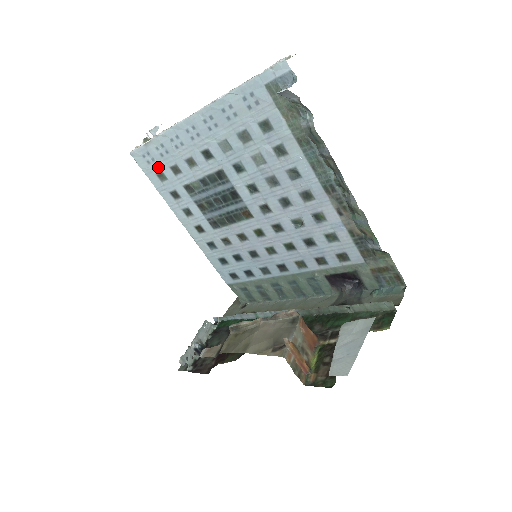
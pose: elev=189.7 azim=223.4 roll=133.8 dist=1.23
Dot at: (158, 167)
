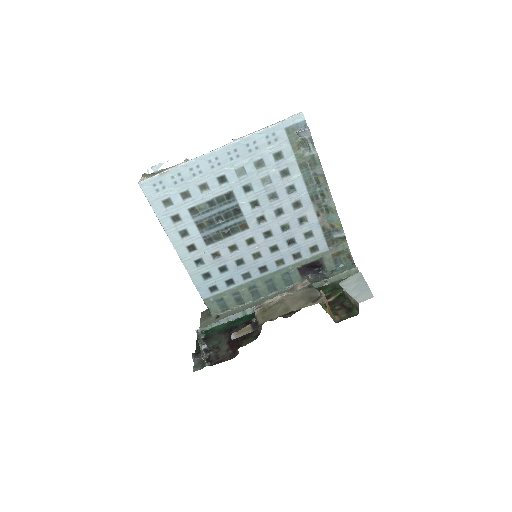
Dot at: (167, 194)
